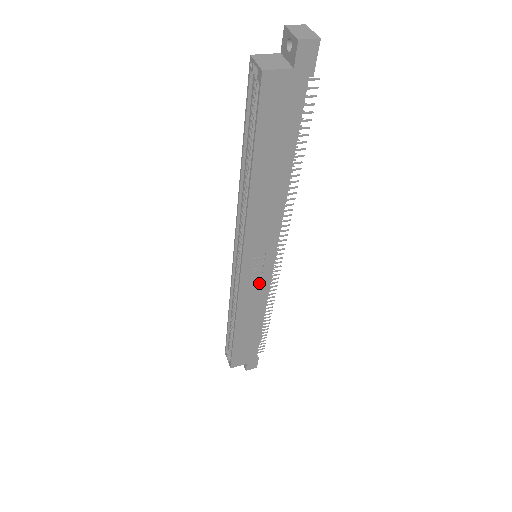
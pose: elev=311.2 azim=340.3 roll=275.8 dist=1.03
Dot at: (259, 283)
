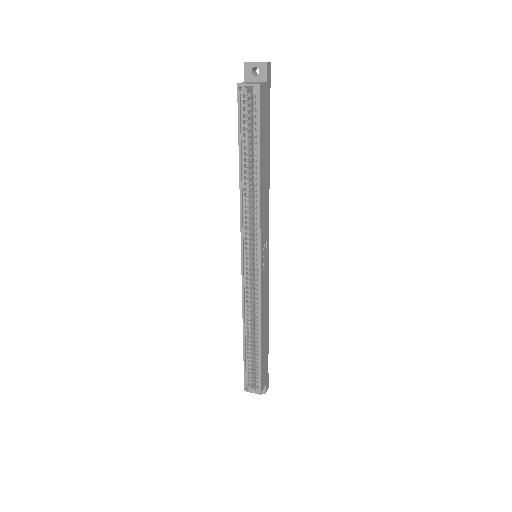
Dot at: (266, 278)
